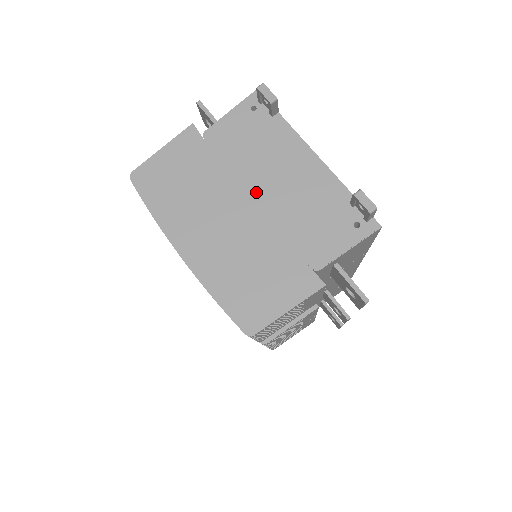
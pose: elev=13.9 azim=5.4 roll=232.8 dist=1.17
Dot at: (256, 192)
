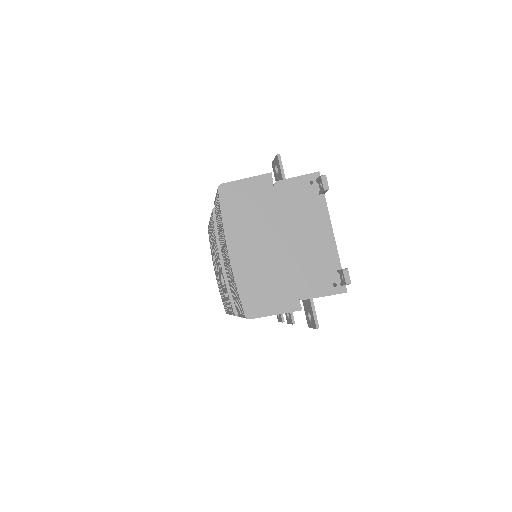
Dot at: (289, 236)
